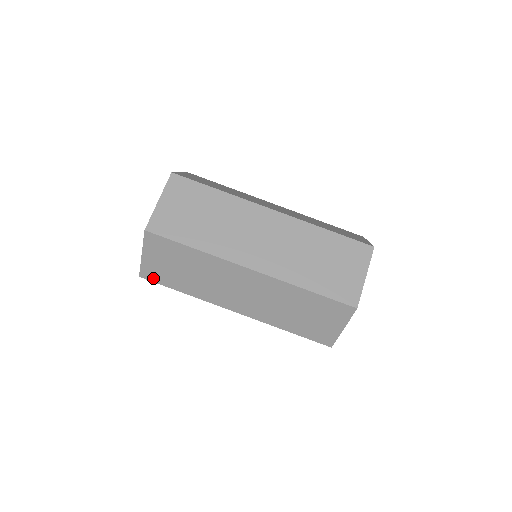
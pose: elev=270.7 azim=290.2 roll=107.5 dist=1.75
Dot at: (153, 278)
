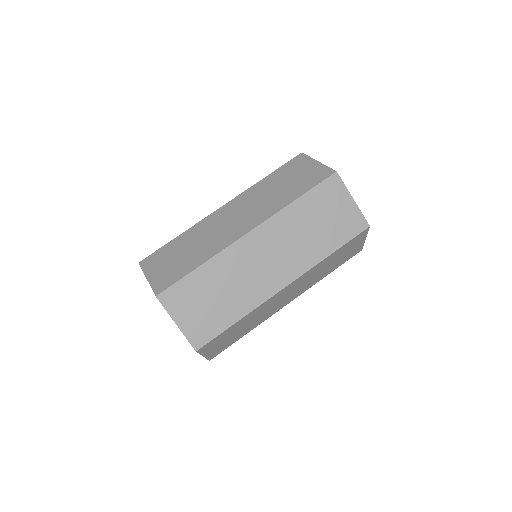
Dot at: (205, 338)
